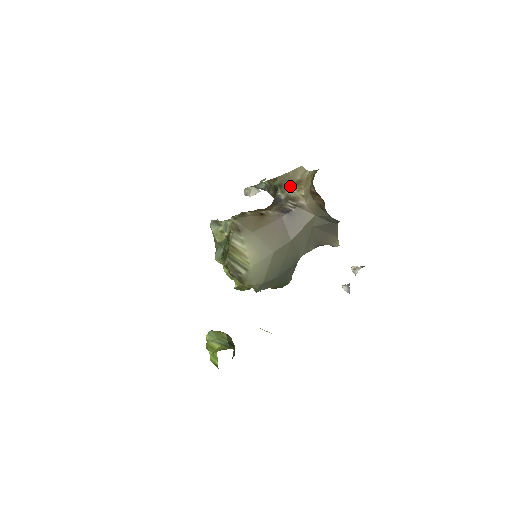
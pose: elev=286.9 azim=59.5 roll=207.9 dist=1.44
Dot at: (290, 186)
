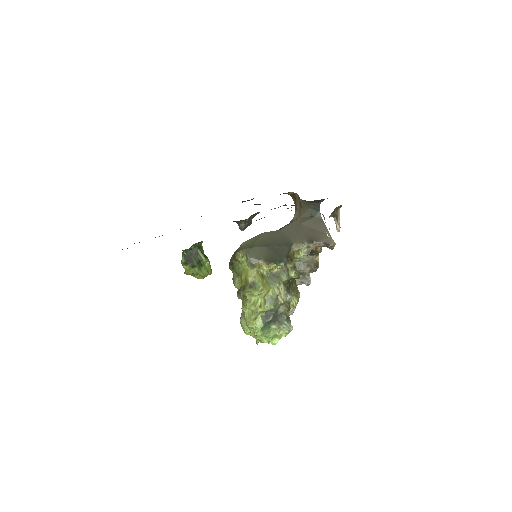
Dot at: occluded
